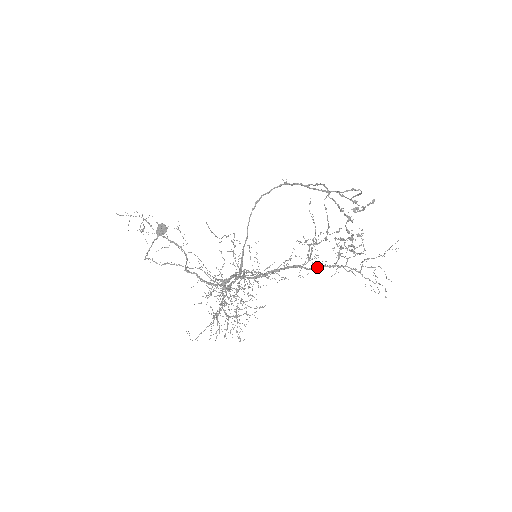
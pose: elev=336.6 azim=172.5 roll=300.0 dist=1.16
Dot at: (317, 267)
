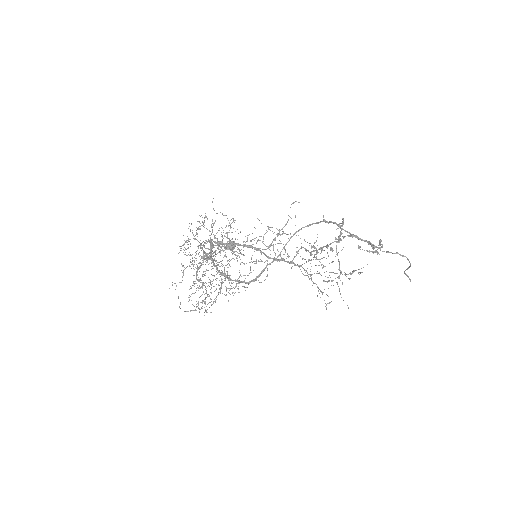
Dot at: (277, 259)
